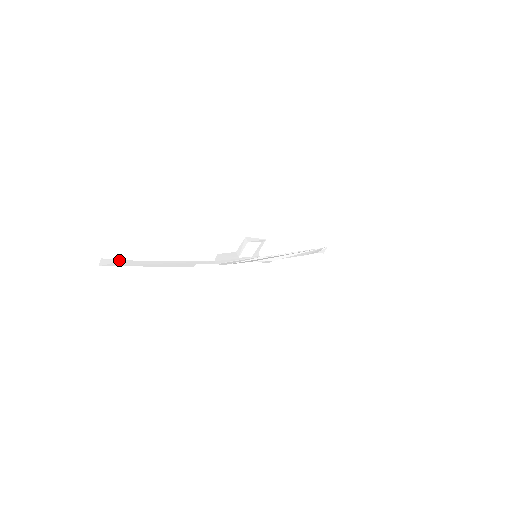
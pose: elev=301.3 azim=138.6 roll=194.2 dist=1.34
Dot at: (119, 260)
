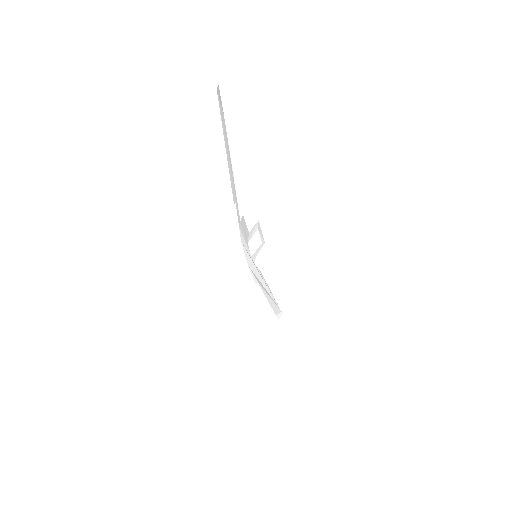
Dot at: (222, 107)
